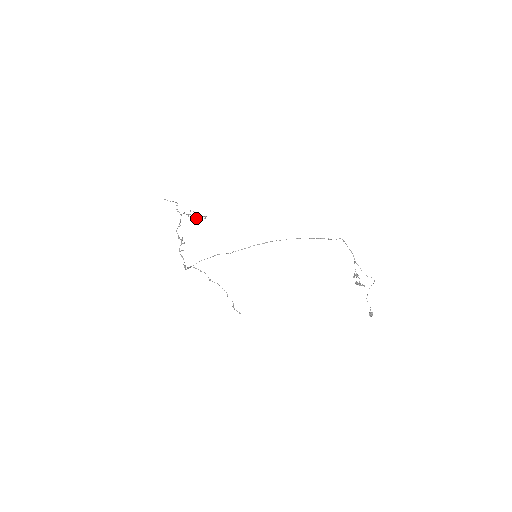
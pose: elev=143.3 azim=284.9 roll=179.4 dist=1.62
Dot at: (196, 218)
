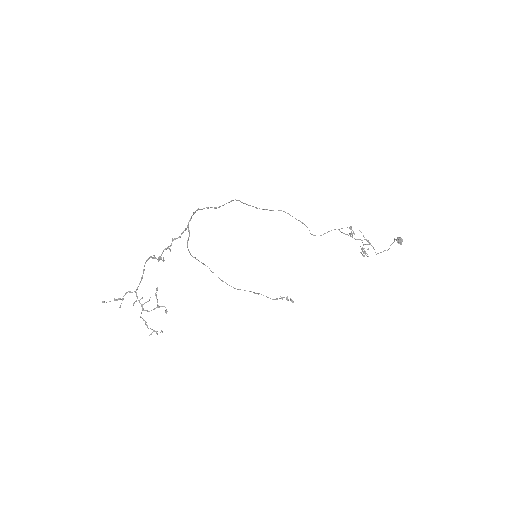
Dot at: (156, 298)
